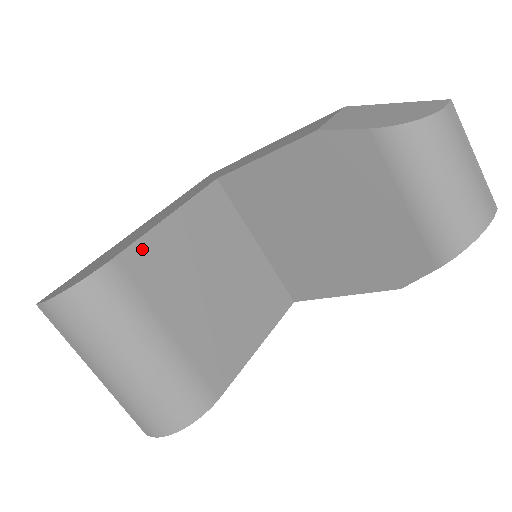
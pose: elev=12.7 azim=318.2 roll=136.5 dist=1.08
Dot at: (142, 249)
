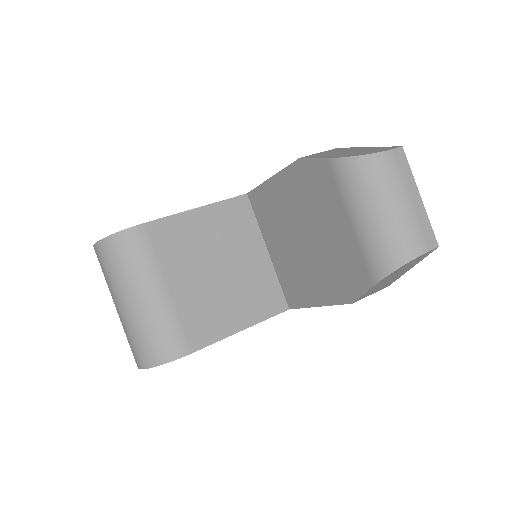
Dot at: (167, 224)
